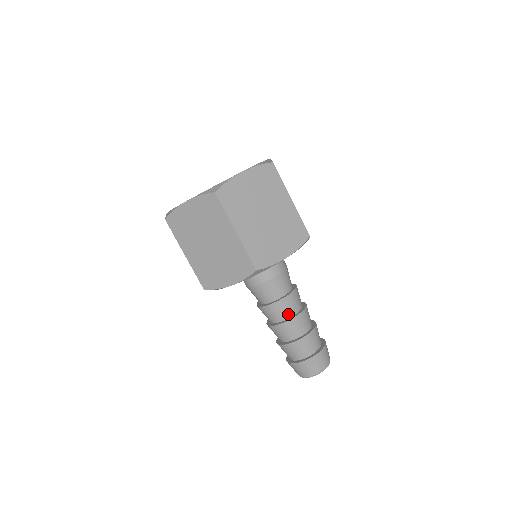
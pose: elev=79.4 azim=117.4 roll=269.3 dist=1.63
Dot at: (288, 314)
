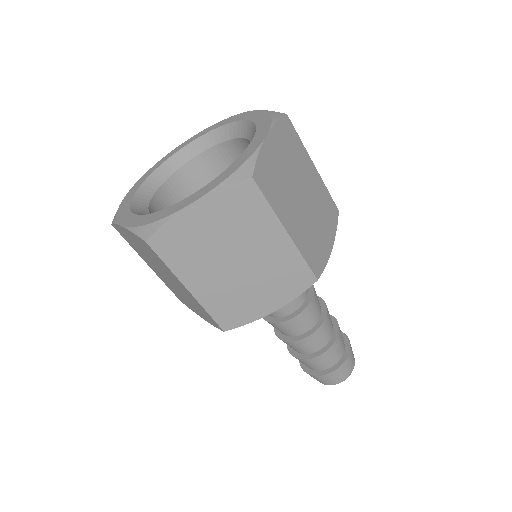
Dot at: (315, 319)
